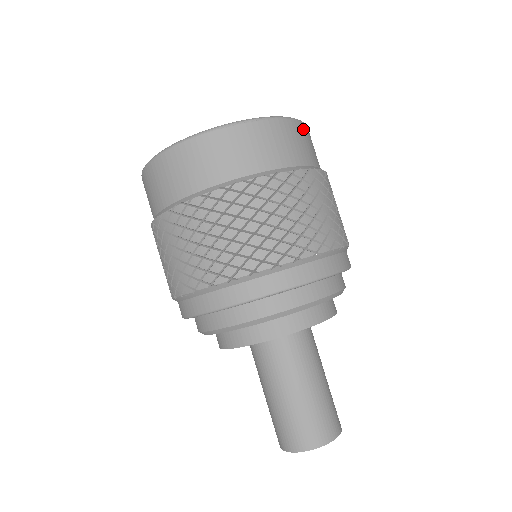
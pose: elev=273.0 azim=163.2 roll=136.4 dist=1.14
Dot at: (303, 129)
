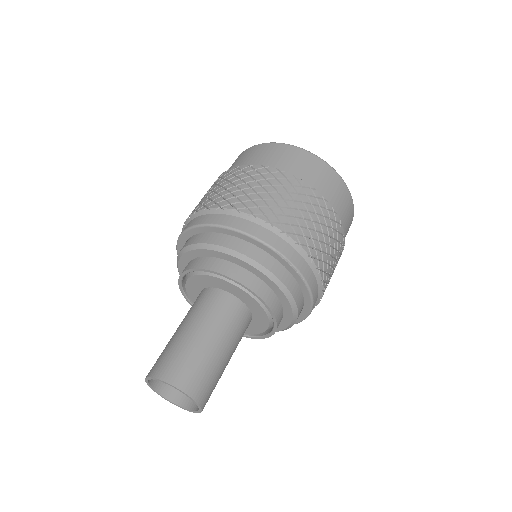
Dot at: occluded
